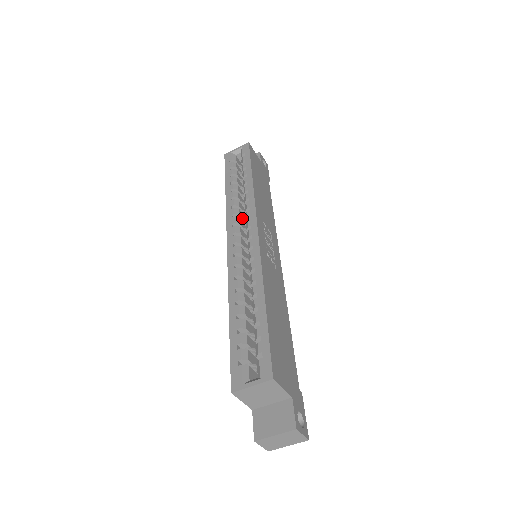
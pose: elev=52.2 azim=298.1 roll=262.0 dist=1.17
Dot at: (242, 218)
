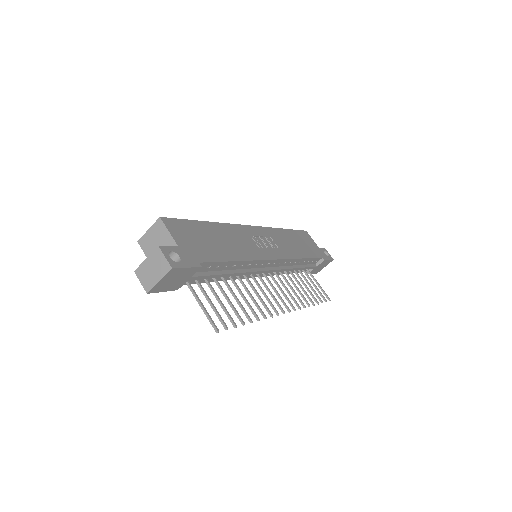
Dot at: occluded
